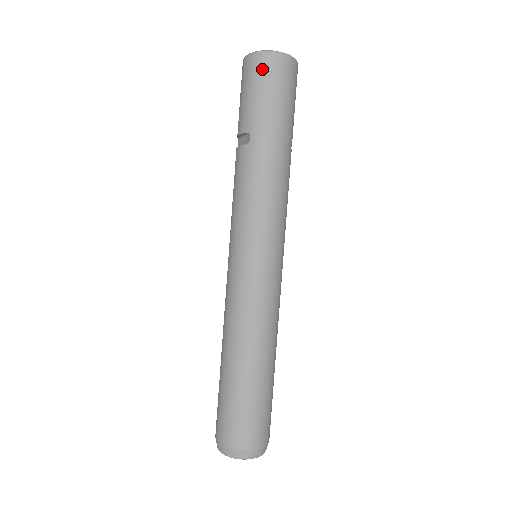
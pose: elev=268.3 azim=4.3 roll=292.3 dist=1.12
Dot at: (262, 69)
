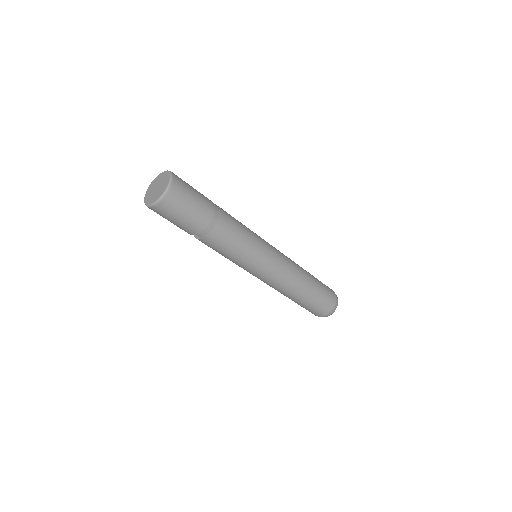
Dot at: (166, 211)
